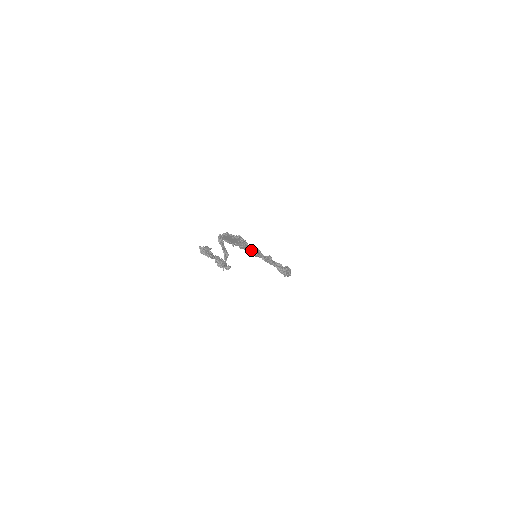
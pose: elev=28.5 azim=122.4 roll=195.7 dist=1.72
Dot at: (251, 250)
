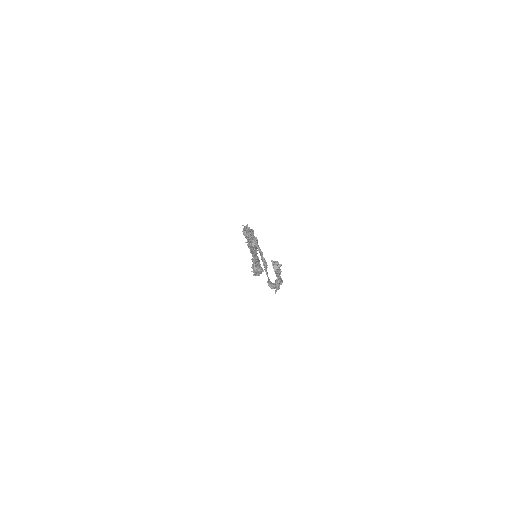
Dot at: occluded
